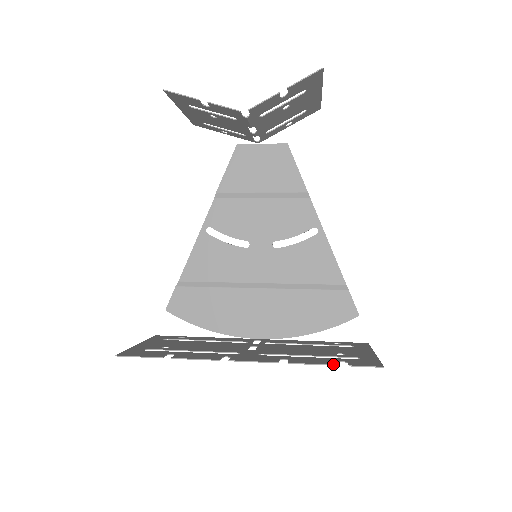
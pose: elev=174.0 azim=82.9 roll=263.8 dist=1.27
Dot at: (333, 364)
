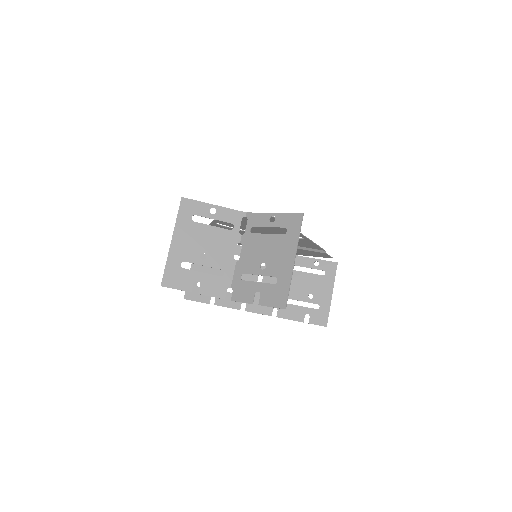
Dot at: (300, 321)
